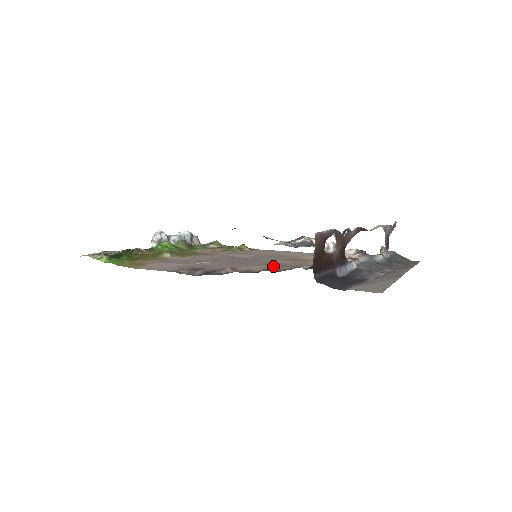
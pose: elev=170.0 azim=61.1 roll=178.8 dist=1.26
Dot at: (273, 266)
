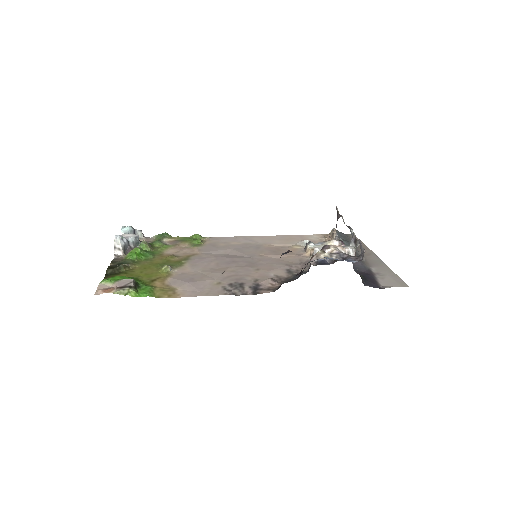
Dot at: (287, 266)
